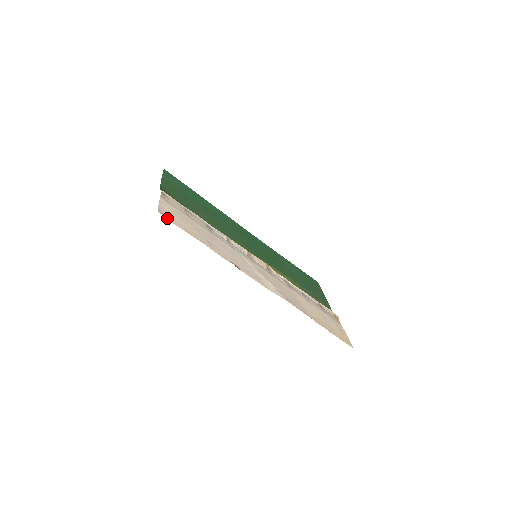
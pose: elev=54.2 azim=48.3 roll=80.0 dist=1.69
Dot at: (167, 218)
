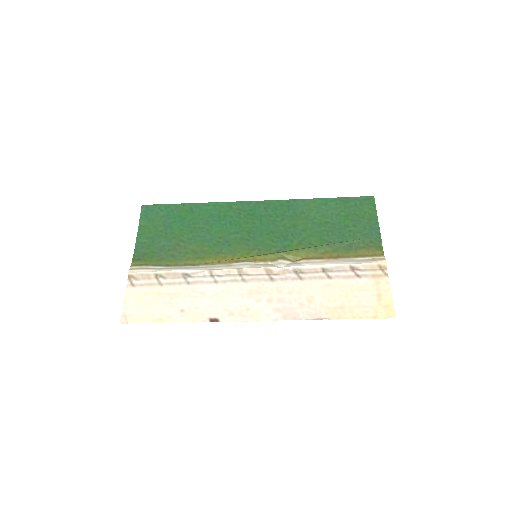
Dot at: (131, 321)
